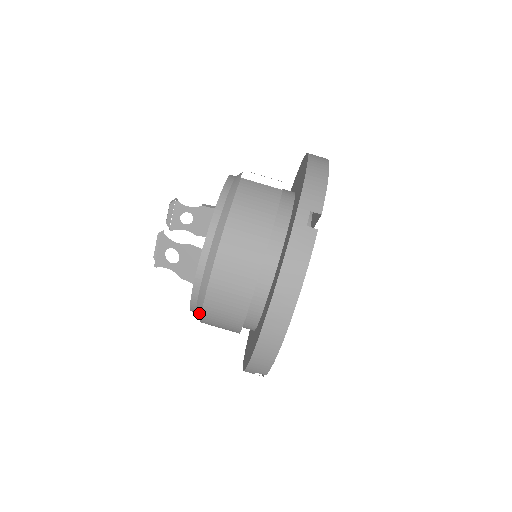
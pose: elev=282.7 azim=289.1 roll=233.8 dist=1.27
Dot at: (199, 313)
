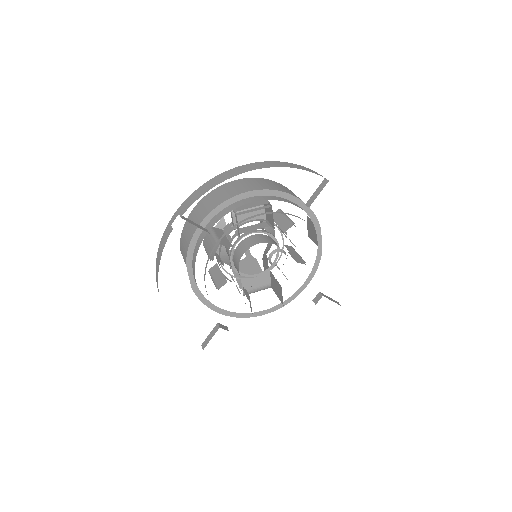
Dot at: occluded
